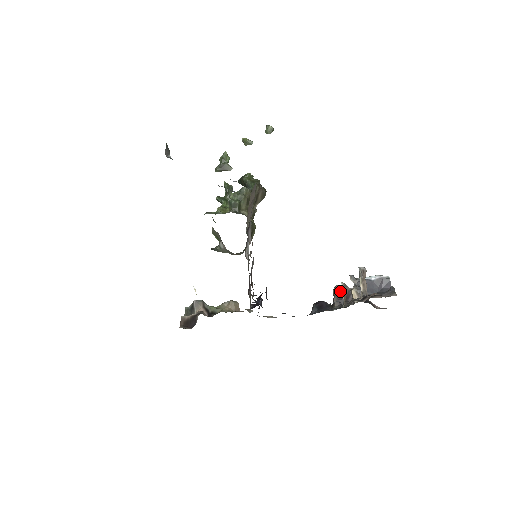
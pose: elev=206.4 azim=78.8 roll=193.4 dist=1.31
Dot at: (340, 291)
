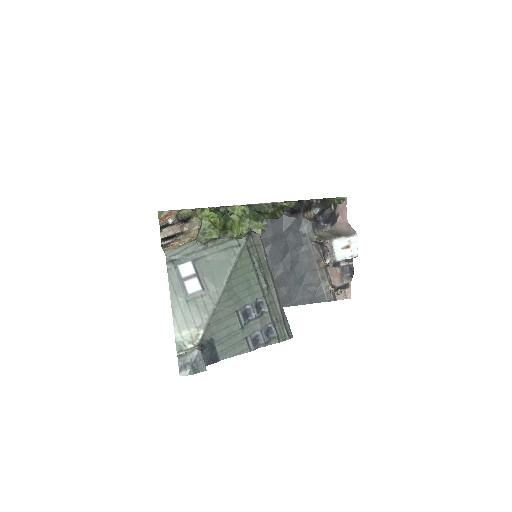
Dot at: (317, 214)
